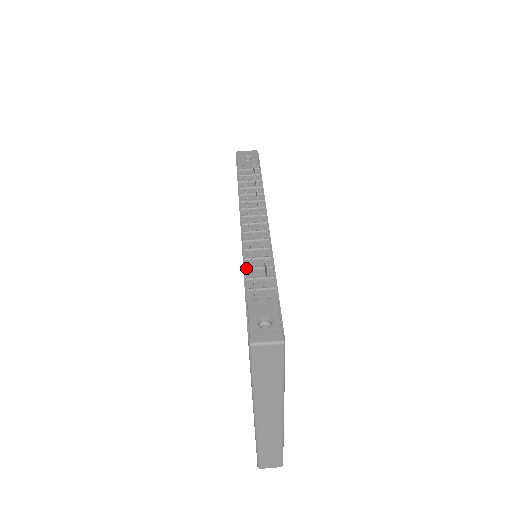
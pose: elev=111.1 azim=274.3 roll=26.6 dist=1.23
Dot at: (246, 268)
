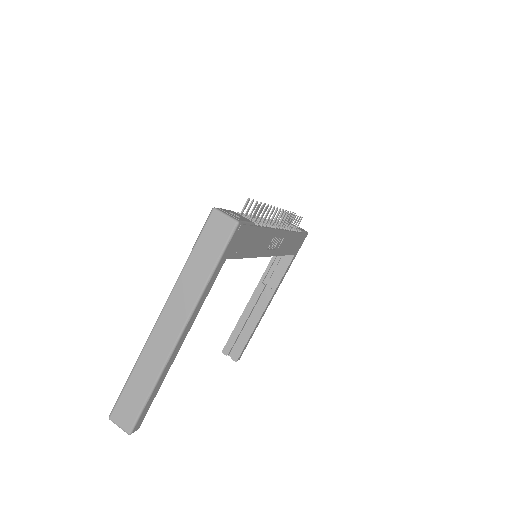
Dot at: (247, 214)
